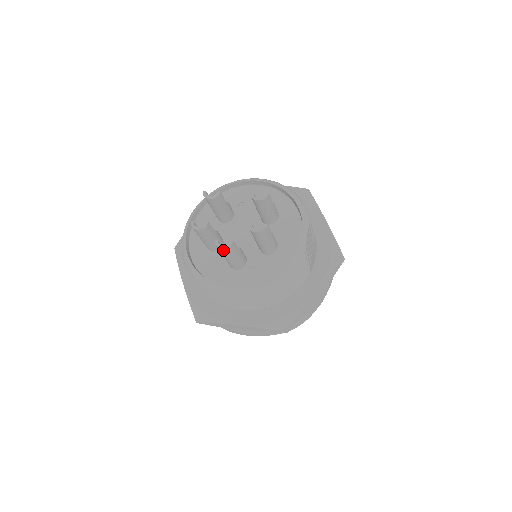
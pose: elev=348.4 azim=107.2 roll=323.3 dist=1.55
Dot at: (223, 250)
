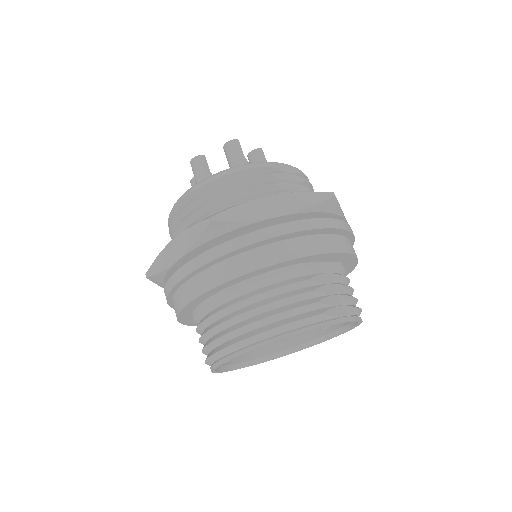
Dot at: (193, 162)
